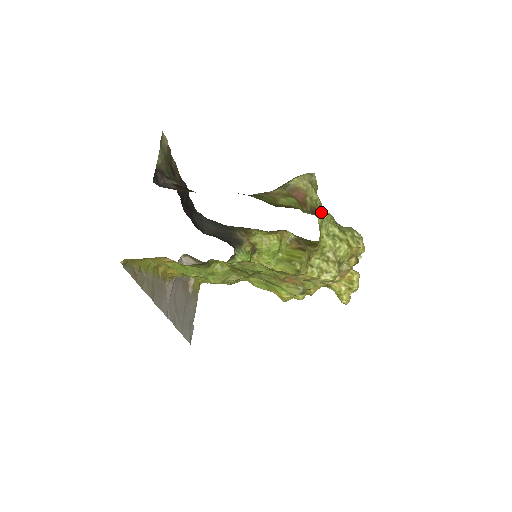
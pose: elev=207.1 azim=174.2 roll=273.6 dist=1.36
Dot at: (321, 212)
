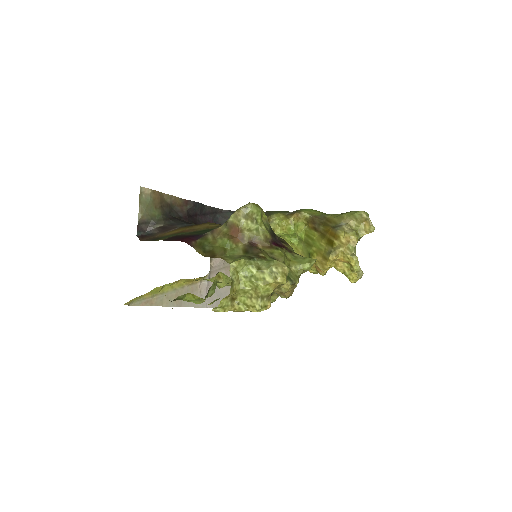
Dot at: (263, 238)
